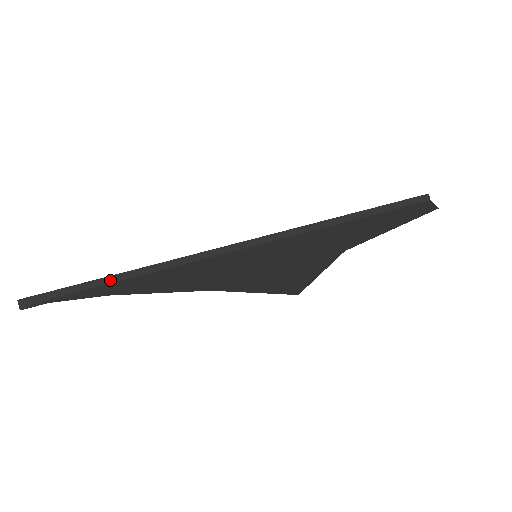
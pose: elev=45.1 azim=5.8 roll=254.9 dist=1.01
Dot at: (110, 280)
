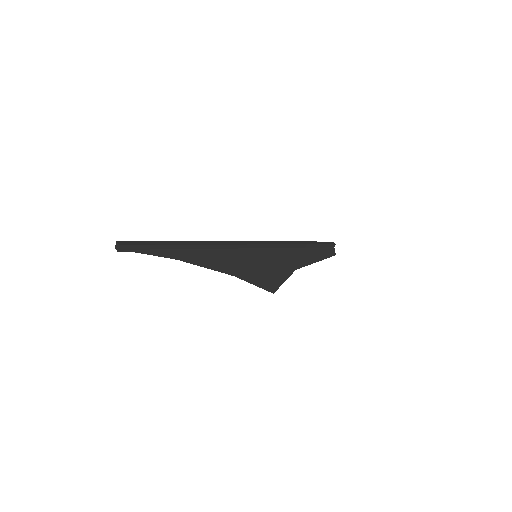
Dot at: (179, 247)
